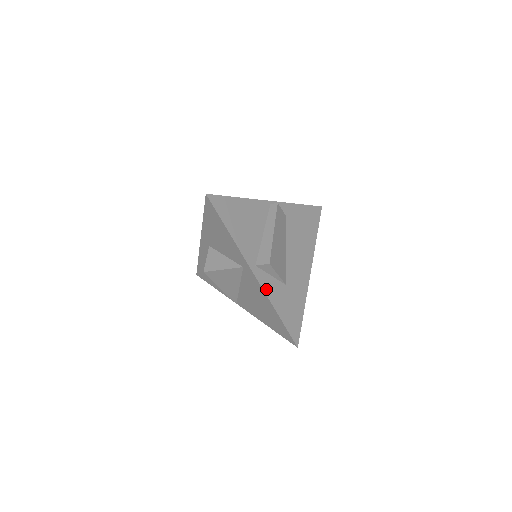
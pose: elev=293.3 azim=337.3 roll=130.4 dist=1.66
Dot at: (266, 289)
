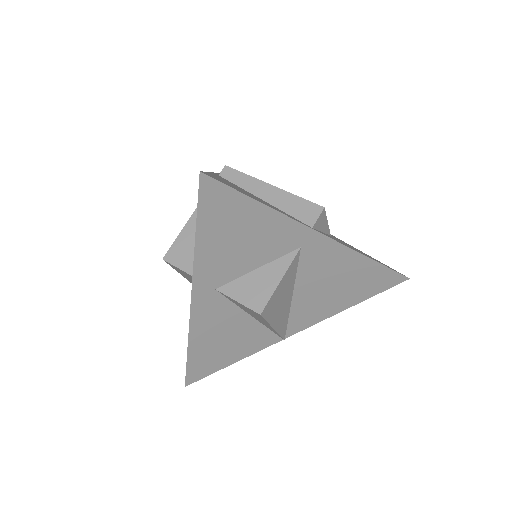
Dot at: (343, 244)
